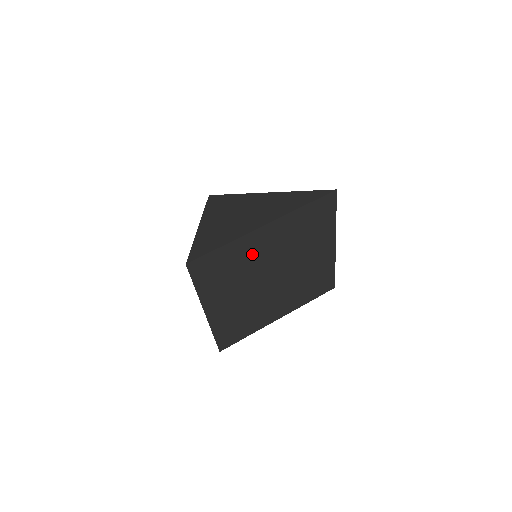
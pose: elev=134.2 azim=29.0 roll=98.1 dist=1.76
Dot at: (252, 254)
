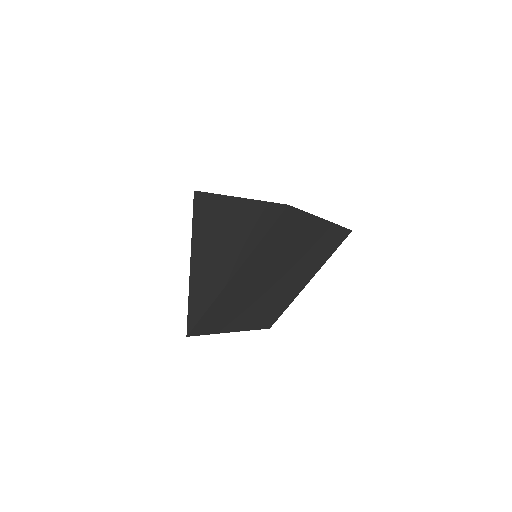
Dot at: (299, 240)
